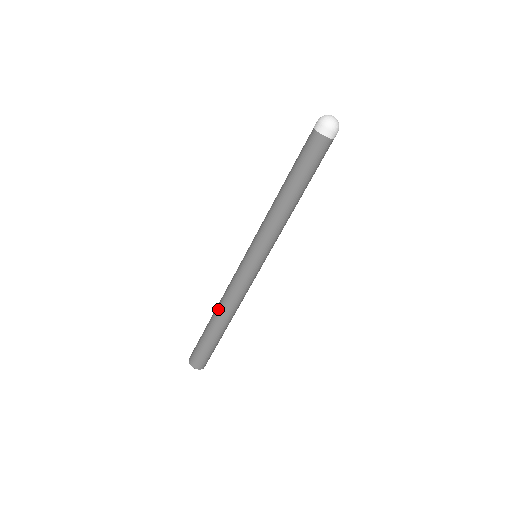
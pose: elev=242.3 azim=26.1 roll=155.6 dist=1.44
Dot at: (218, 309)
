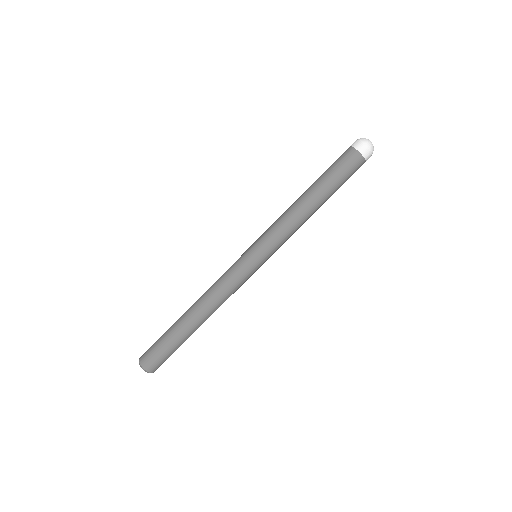
Dot at: (198, 306)
